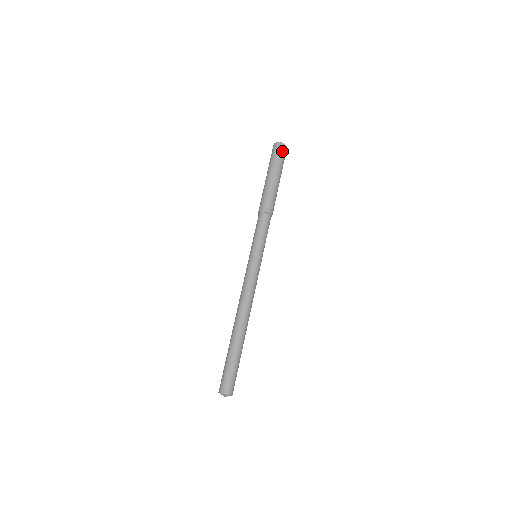
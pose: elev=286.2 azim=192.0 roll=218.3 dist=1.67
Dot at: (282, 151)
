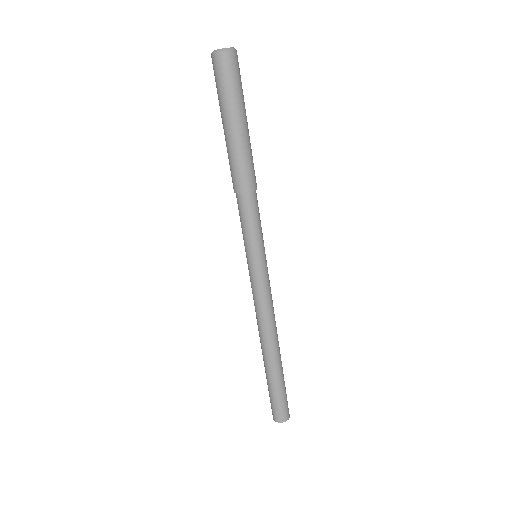
Dot at: (237, 67)
